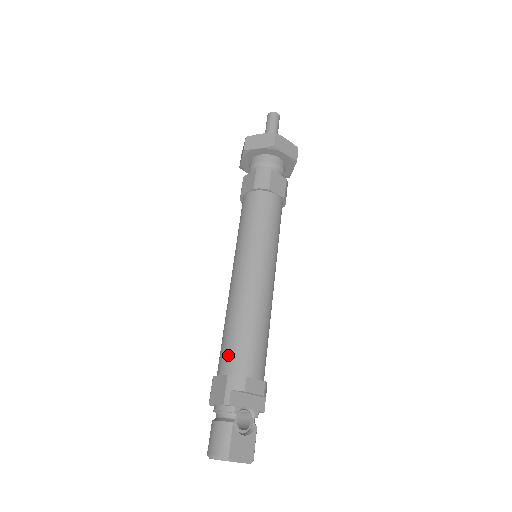
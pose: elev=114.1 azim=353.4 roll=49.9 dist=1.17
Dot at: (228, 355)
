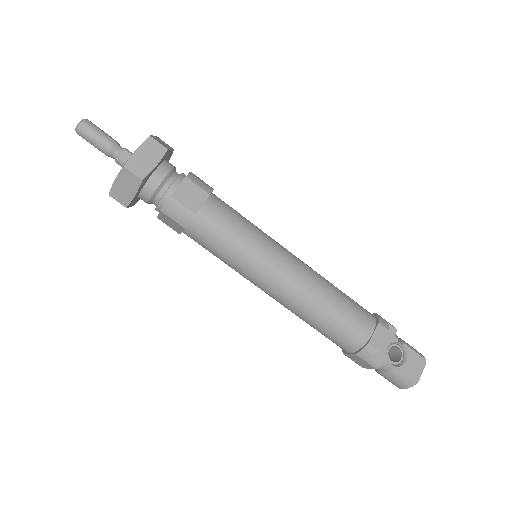
Dot at: (339, 342)
